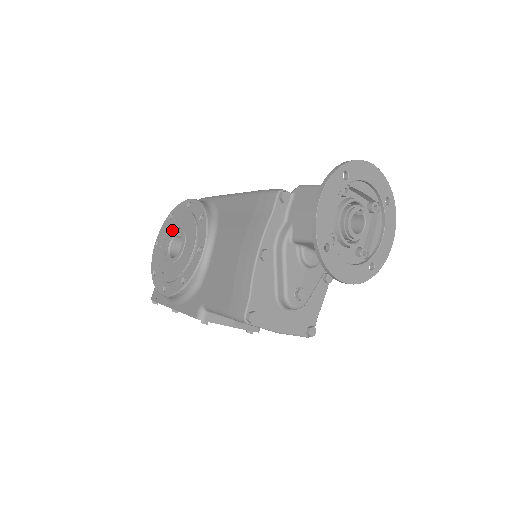
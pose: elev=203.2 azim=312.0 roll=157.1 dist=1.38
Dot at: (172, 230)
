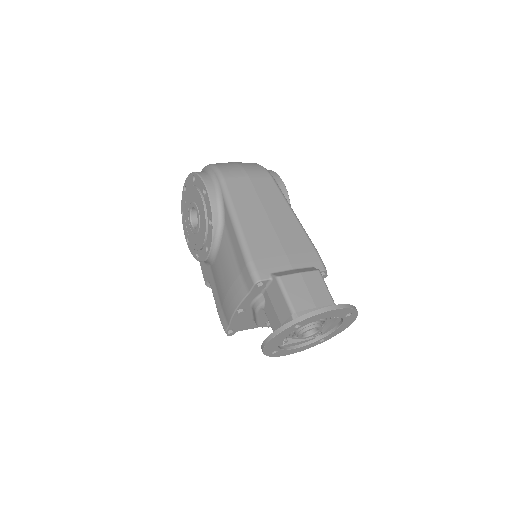
Dot at: (193, 199)
